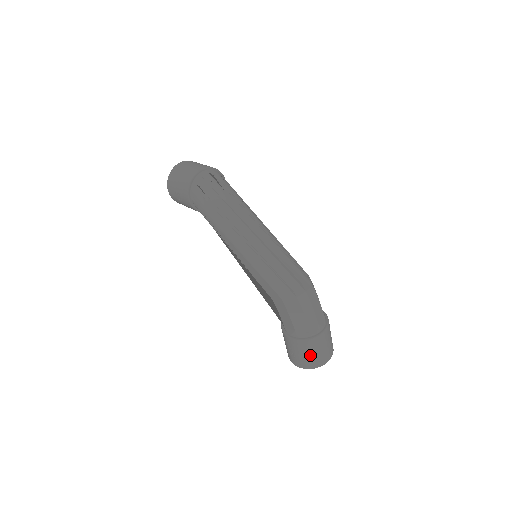
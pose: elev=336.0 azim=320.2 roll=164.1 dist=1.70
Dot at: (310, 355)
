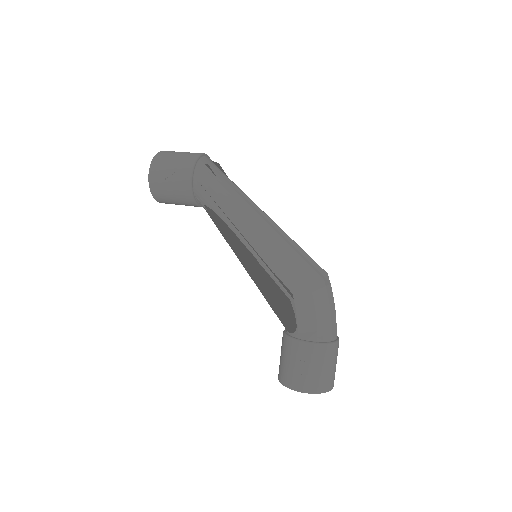
Dot at: (326, 369)
